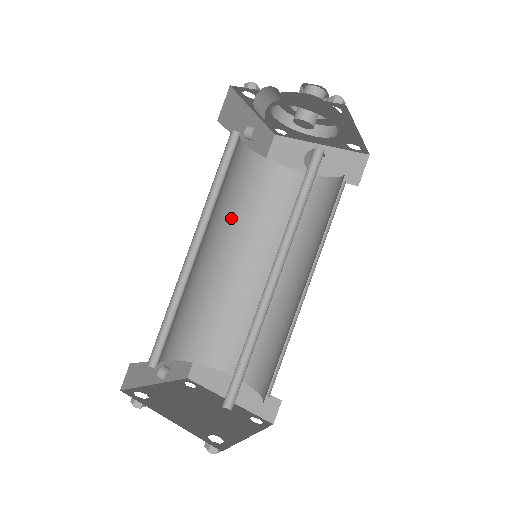
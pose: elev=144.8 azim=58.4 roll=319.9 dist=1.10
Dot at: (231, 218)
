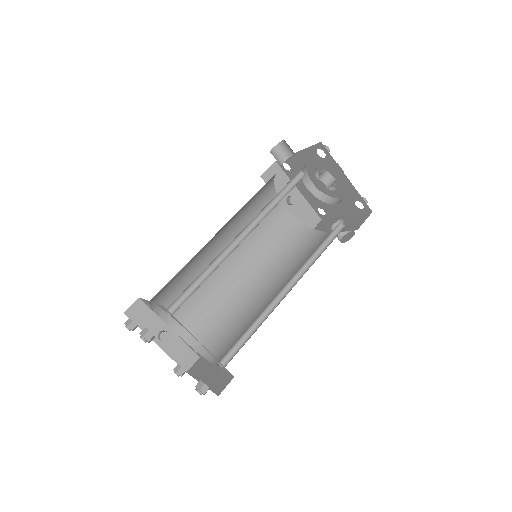
Dot at: (261, 251)
